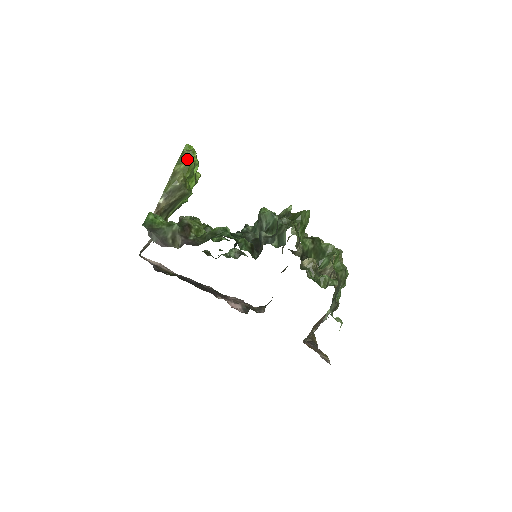
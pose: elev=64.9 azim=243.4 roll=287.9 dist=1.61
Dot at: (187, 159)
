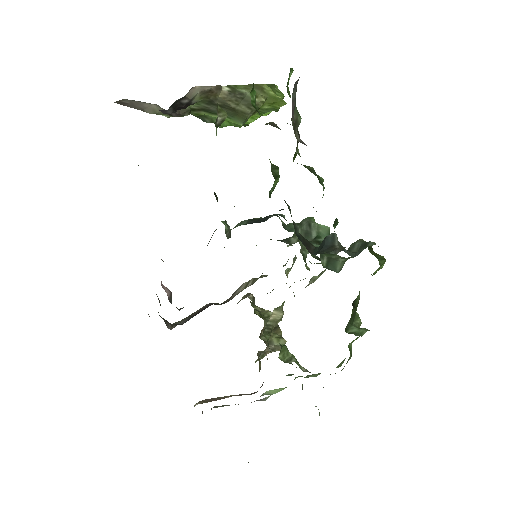
Dot at: occluded
